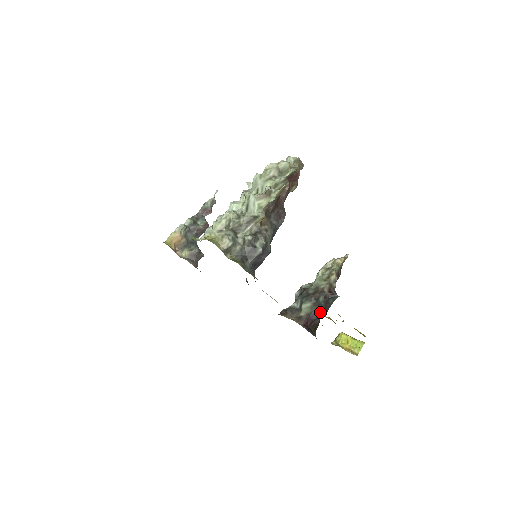
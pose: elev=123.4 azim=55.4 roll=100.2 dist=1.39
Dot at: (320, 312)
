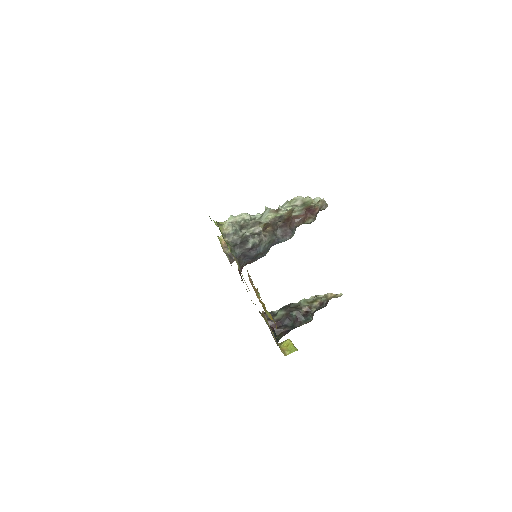
Dot at: (288, 321)
